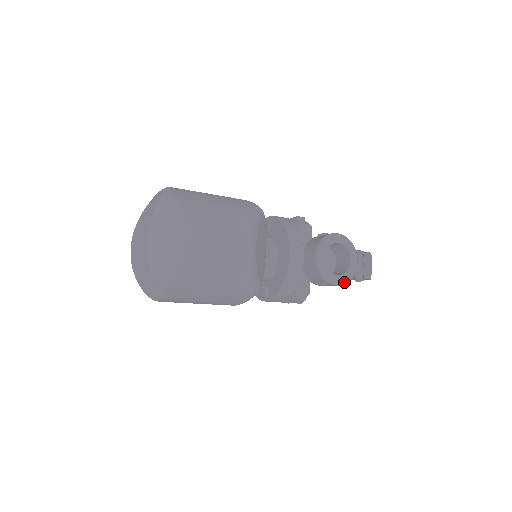
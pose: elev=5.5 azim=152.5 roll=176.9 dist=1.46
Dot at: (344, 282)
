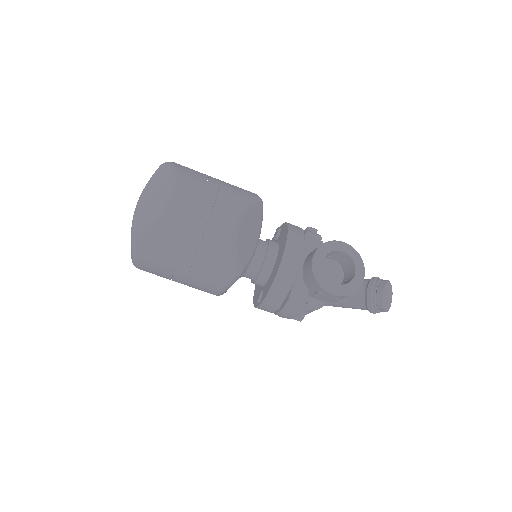
Dot at: (343, 294)
